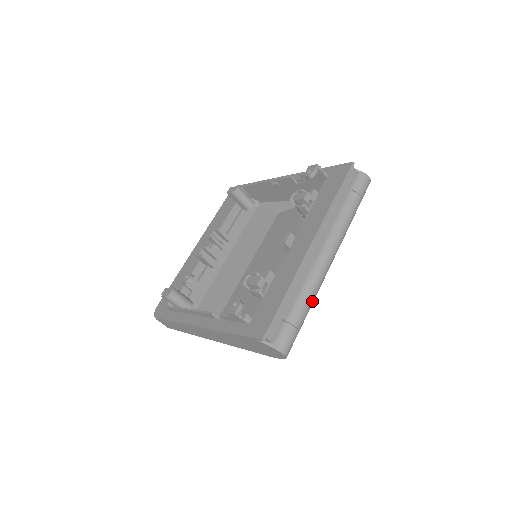
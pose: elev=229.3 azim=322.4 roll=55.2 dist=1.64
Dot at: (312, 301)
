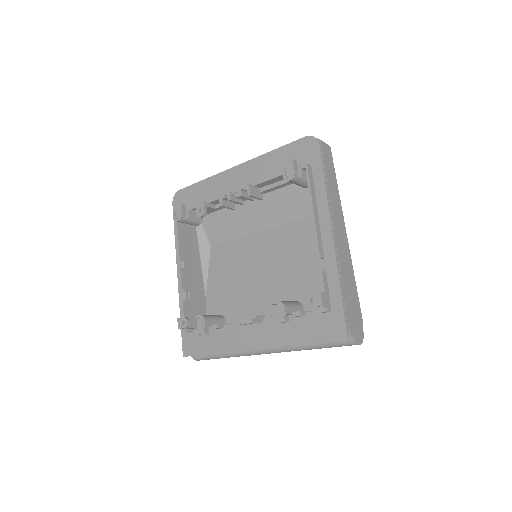
Dot at: occluded
